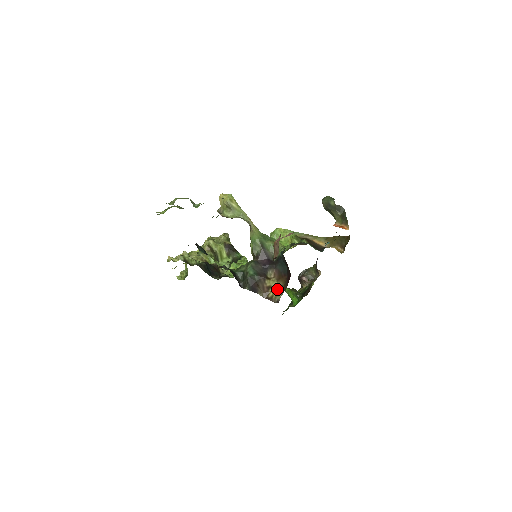
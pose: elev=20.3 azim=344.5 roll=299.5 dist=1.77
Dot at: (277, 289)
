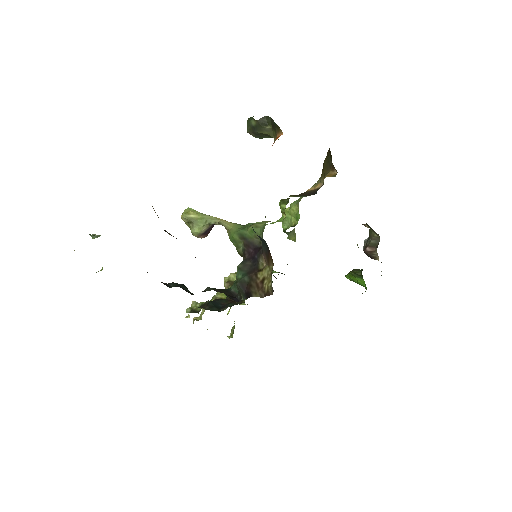
Dot at: (269, 276)
